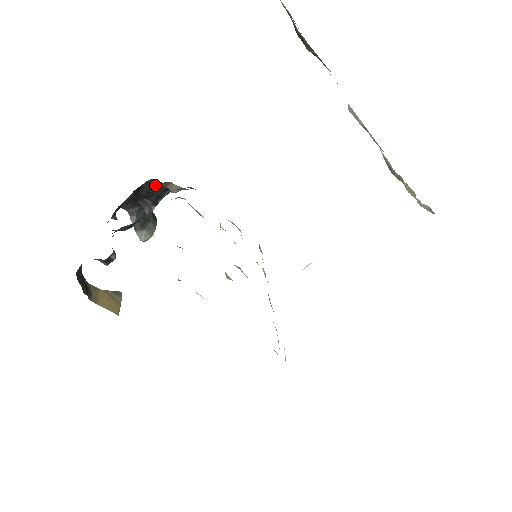
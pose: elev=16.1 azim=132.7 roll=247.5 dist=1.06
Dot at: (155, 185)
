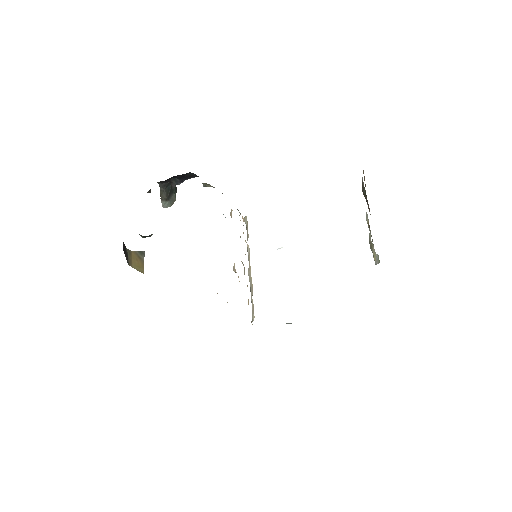
Dot at: (190, 174)
